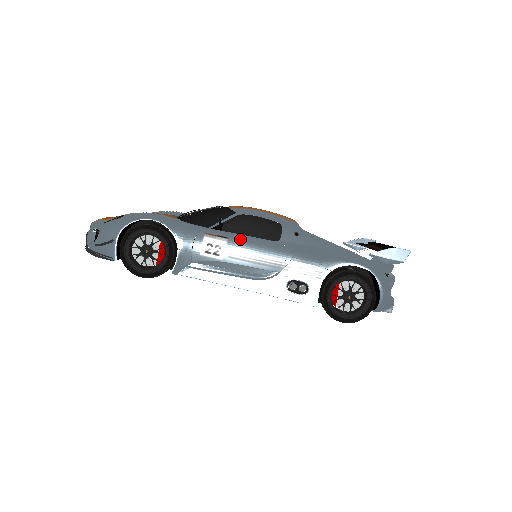
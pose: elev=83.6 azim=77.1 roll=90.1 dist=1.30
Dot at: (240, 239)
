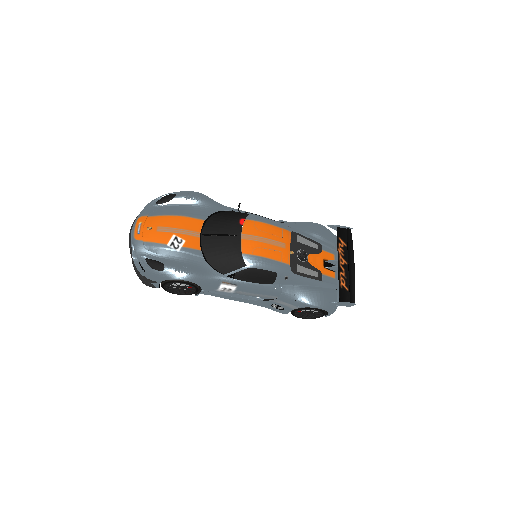
Dot at: (246, 286)
